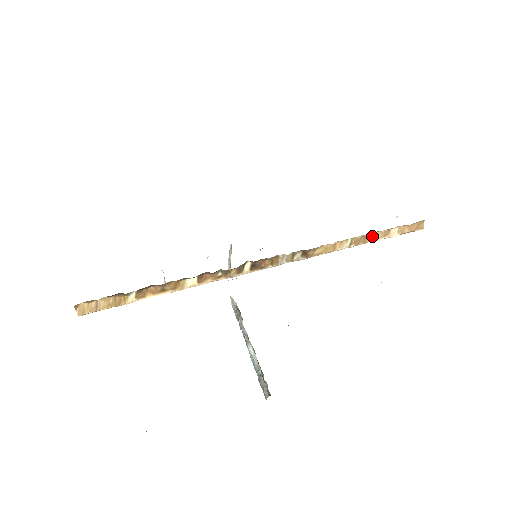
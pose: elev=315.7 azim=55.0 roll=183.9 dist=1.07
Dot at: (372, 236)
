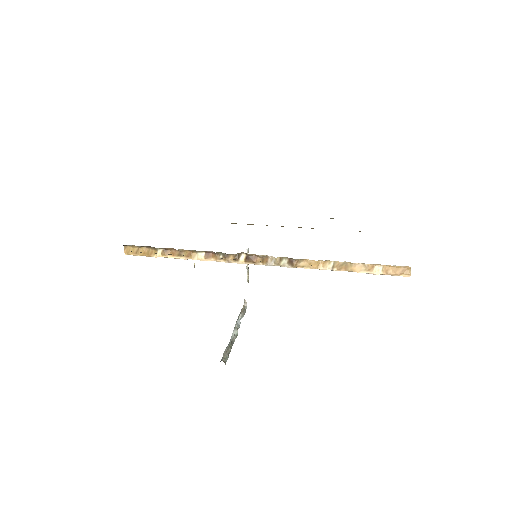
Dot at: (355, 266)
